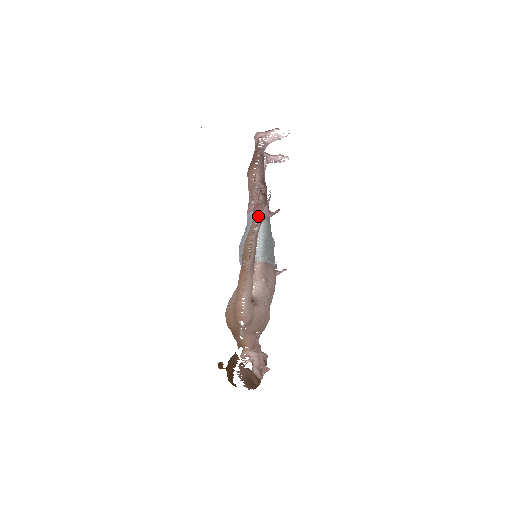
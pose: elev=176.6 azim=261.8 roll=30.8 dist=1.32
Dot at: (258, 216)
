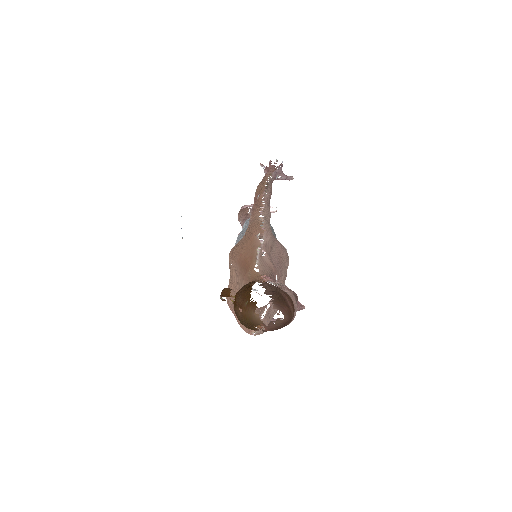
Dot at: (272, 170)
